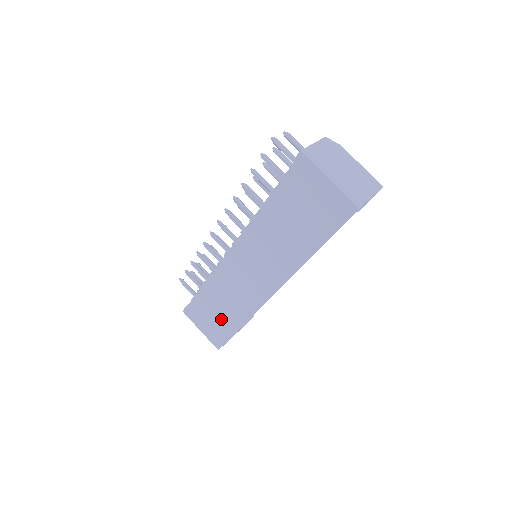
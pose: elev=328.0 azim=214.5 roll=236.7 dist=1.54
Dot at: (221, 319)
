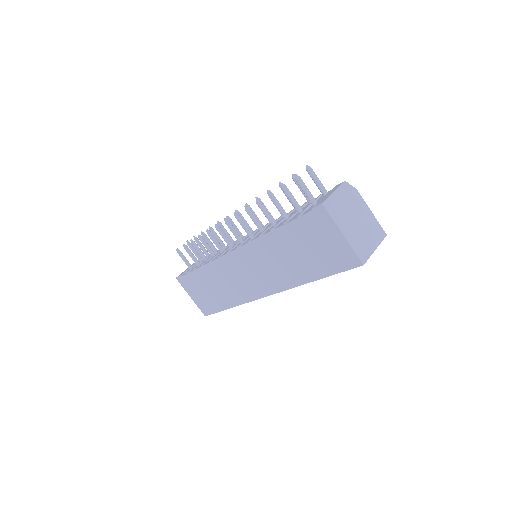
Dot at: (213, 296)
